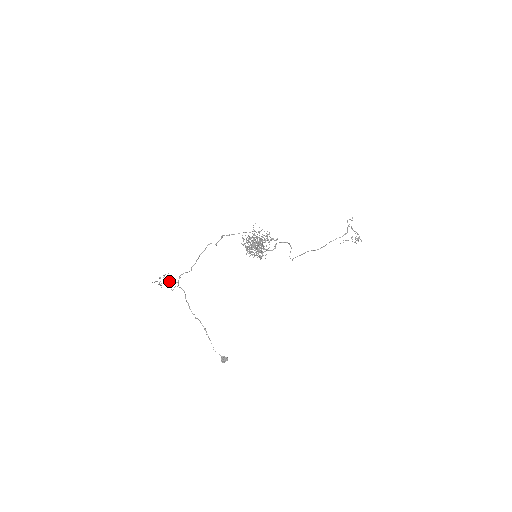
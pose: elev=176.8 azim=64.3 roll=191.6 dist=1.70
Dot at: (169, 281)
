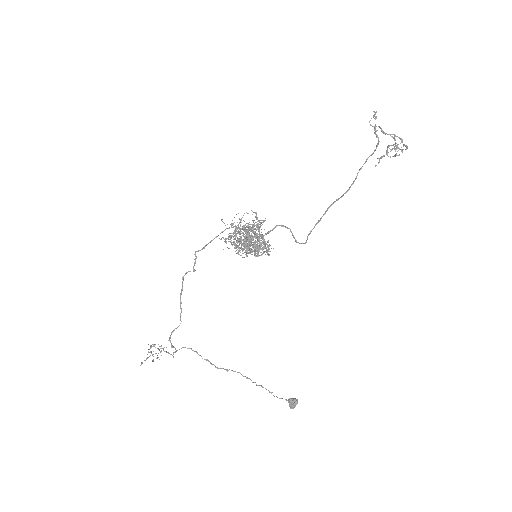
Dot at: occluded
